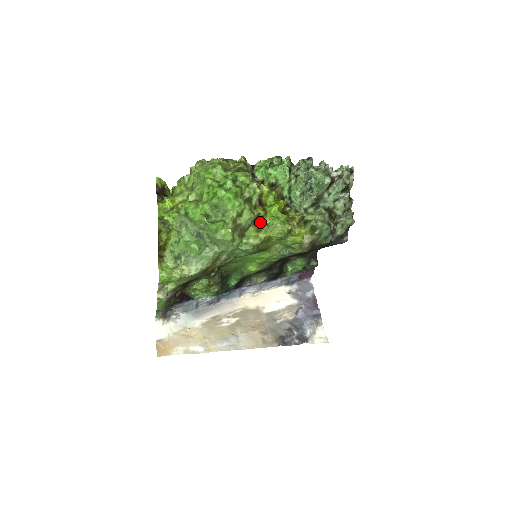
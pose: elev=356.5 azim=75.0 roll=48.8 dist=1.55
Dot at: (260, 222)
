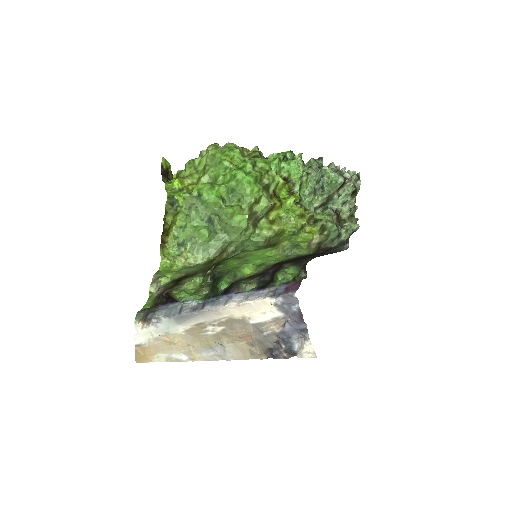
Dot at: (273, 214)
